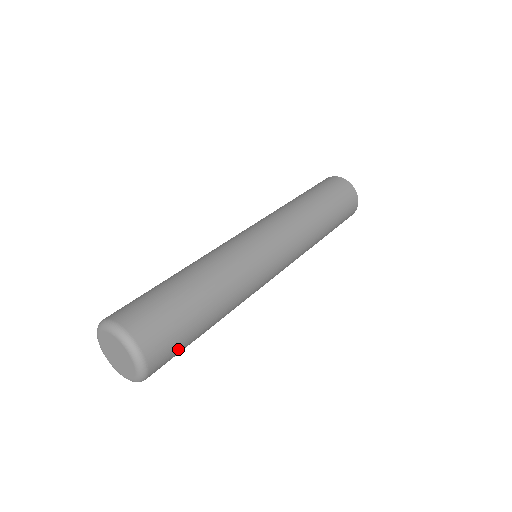
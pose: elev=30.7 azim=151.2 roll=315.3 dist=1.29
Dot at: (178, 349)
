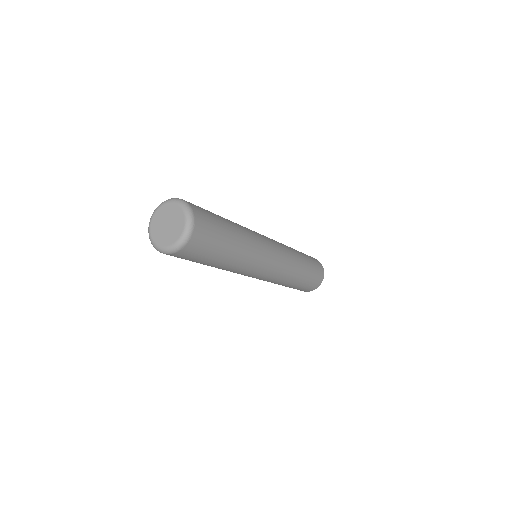
Dot at: (204, 251)
